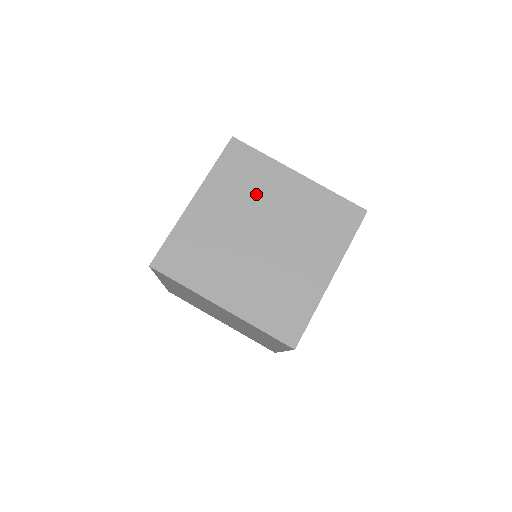
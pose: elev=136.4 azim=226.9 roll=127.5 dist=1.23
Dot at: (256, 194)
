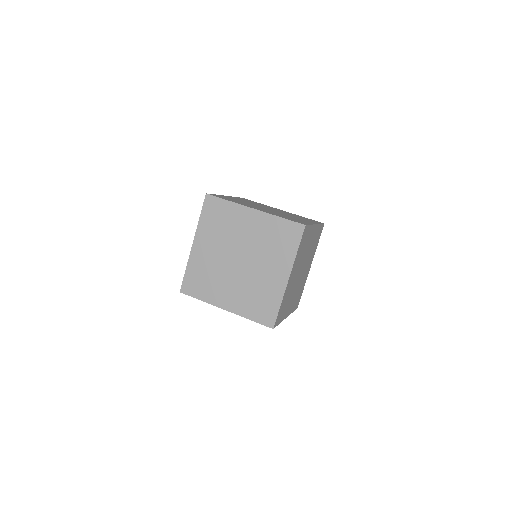
Dot at: (261, 205)
